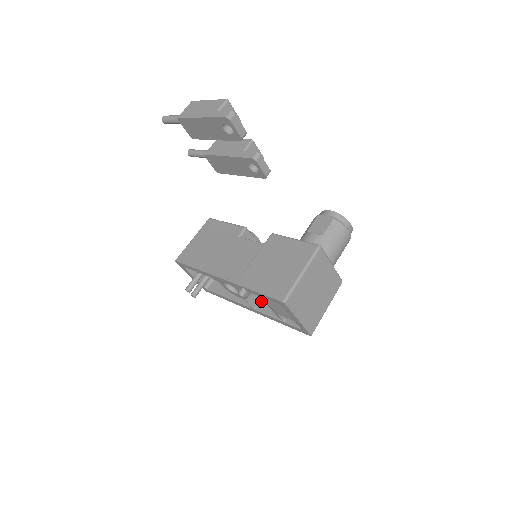
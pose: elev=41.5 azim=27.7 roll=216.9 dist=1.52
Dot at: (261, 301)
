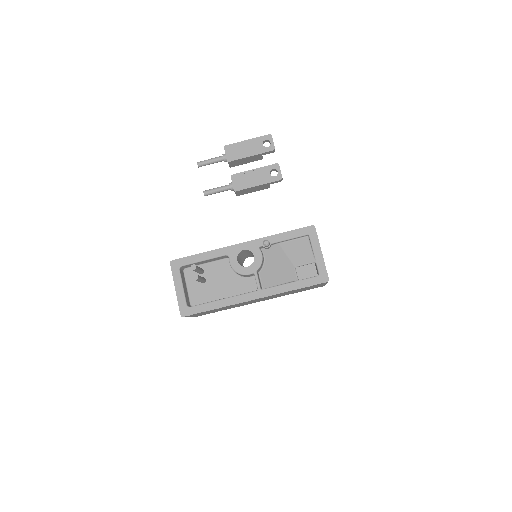
Dot at: occluded
